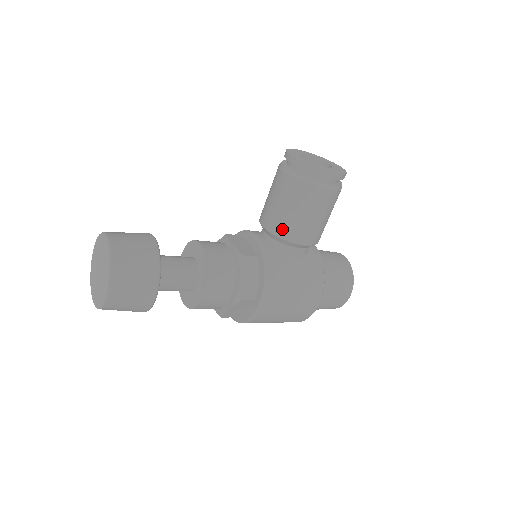
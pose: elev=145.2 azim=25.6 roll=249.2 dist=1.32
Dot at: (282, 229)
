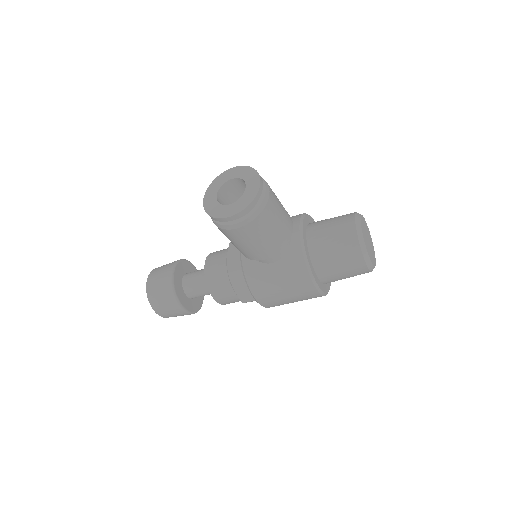
Dot at: (240, 251)
